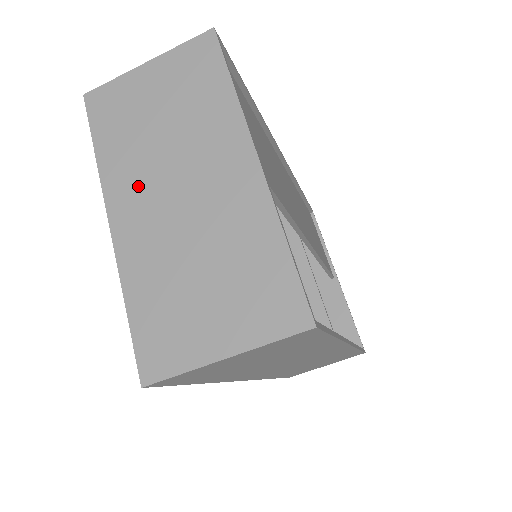
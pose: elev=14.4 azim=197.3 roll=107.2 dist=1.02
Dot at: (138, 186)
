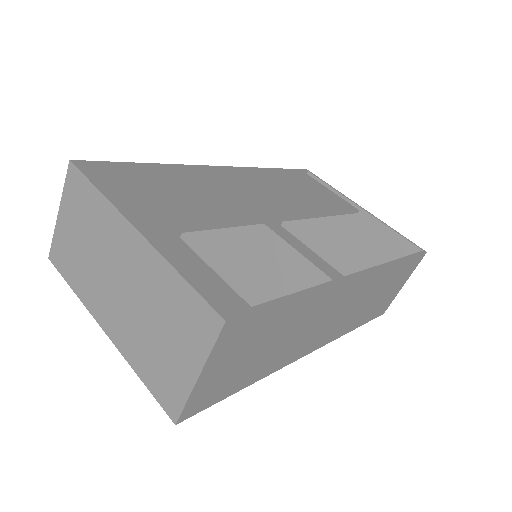
Dot at: (100, 296)
